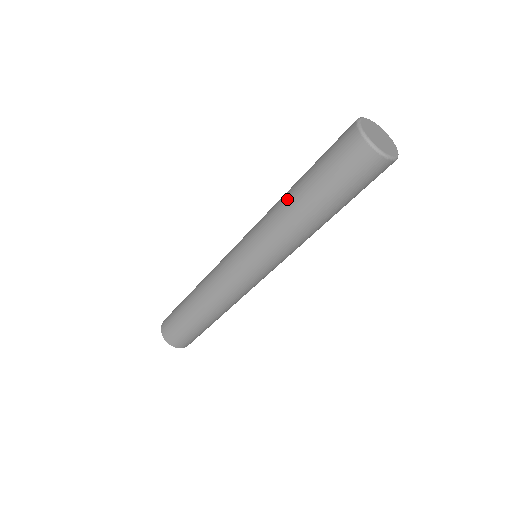
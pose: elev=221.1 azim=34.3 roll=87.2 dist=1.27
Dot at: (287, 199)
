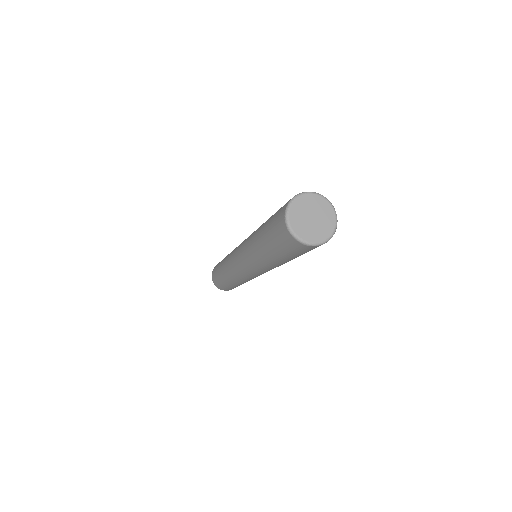
Dot at: (269, 262)
